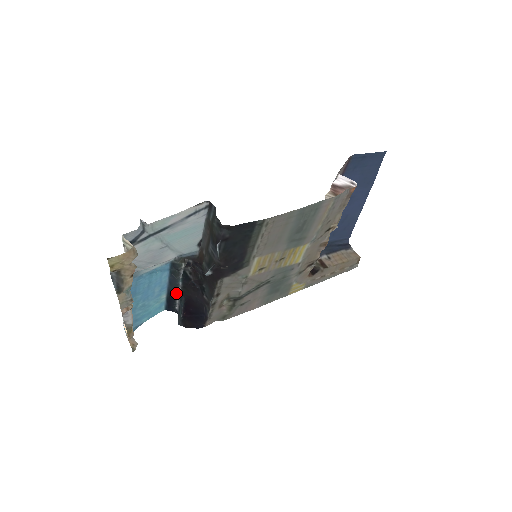
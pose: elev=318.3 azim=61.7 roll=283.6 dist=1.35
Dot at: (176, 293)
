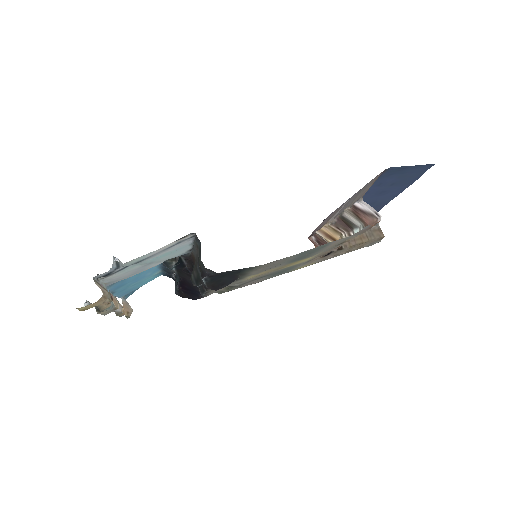
Dot at: (171, 272)
